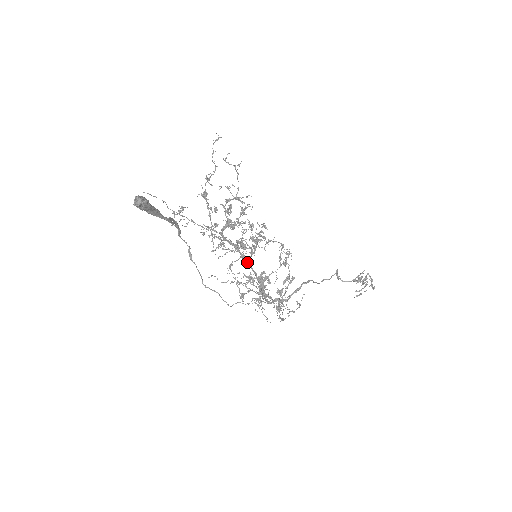
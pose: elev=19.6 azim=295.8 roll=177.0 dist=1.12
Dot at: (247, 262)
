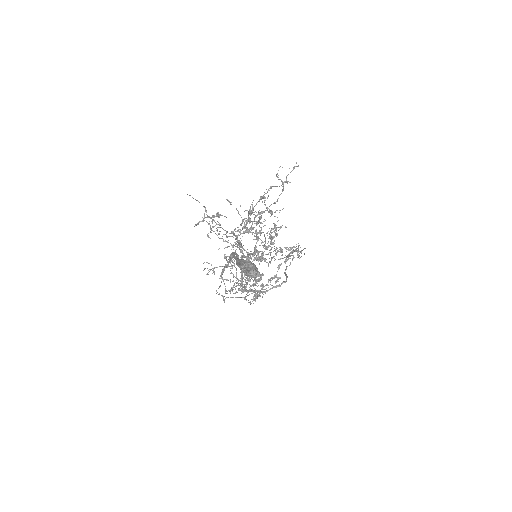
Dot at: (241, 256)
